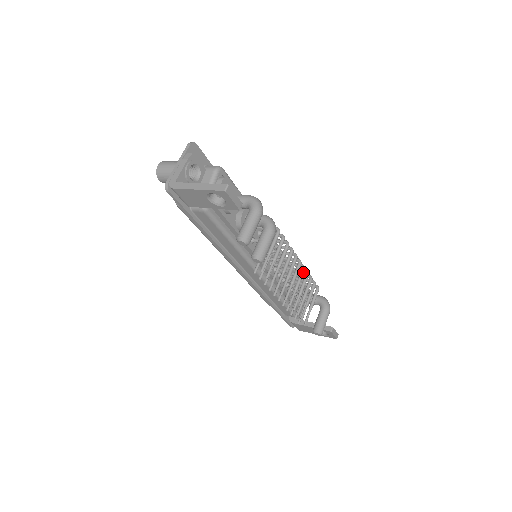
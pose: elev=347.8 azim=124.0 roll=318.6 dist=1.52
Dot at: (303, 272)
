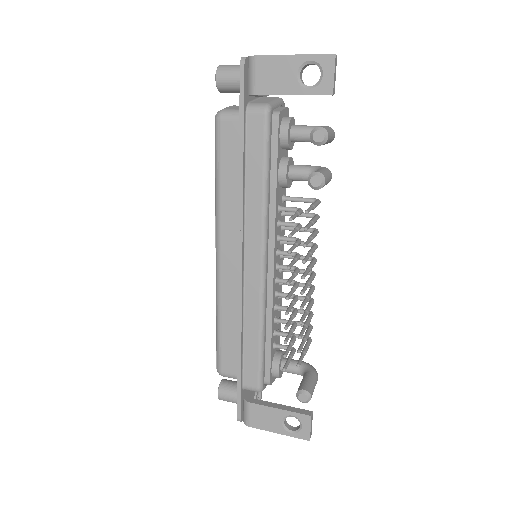
Dot at: (314, 289)
